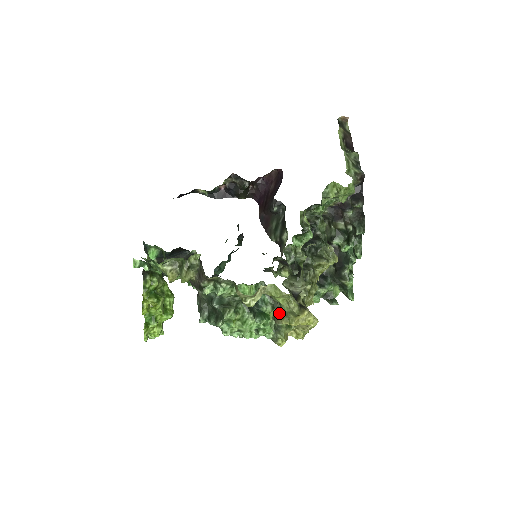
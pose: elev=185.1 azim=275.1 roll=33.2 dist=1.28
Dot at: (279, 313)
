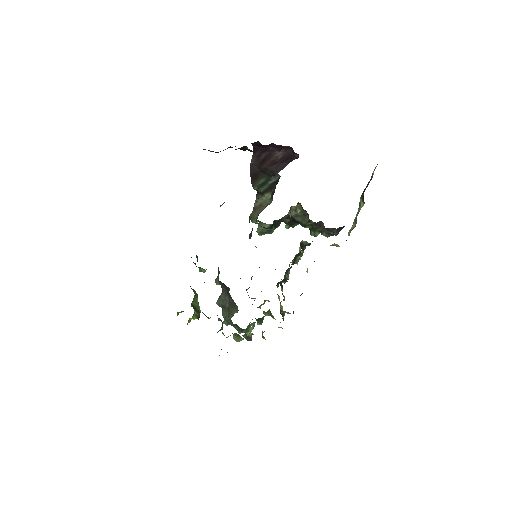
Dot at: (269, 315)
